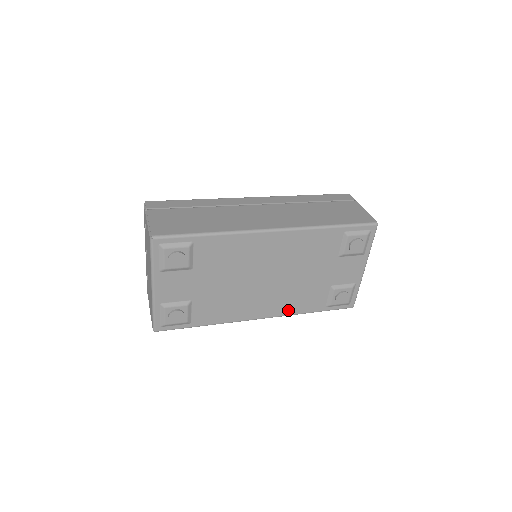
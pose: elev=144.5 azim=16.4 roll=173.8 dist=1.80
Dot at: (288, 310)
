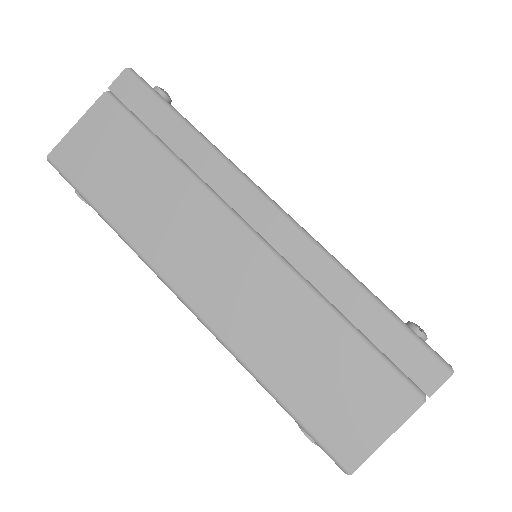
Dot at: occluded
